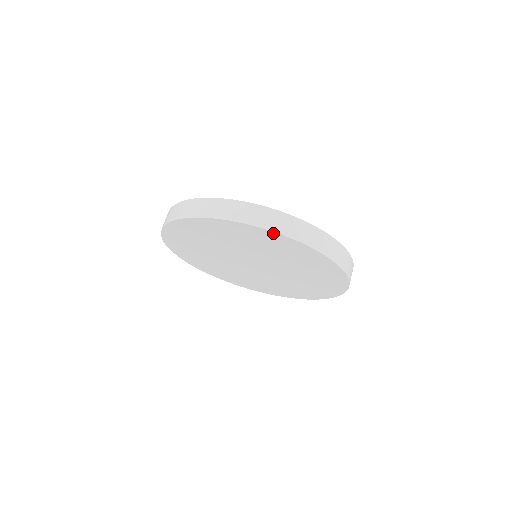
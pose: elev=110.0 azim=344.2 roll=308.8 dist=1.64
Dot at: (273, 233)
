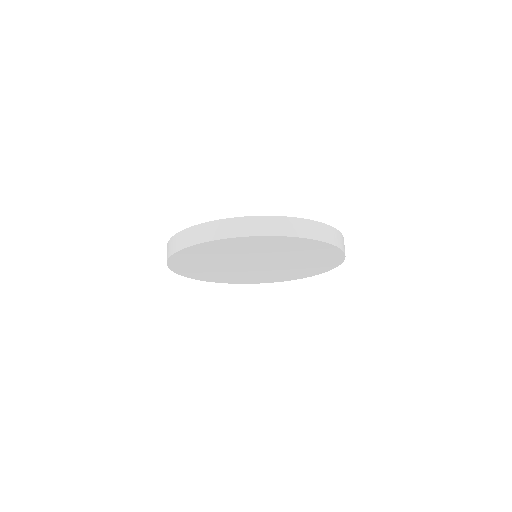
Dot at: (329, 245)
